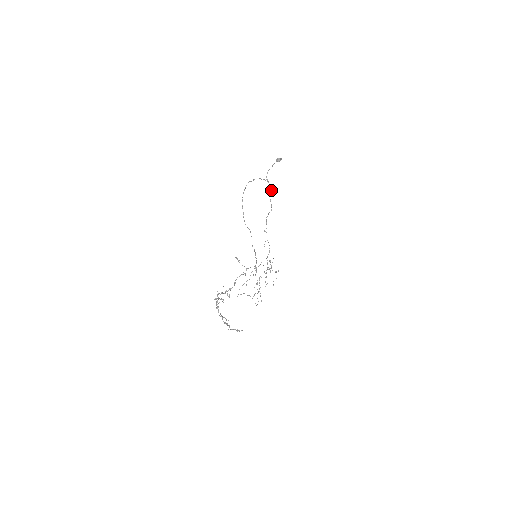
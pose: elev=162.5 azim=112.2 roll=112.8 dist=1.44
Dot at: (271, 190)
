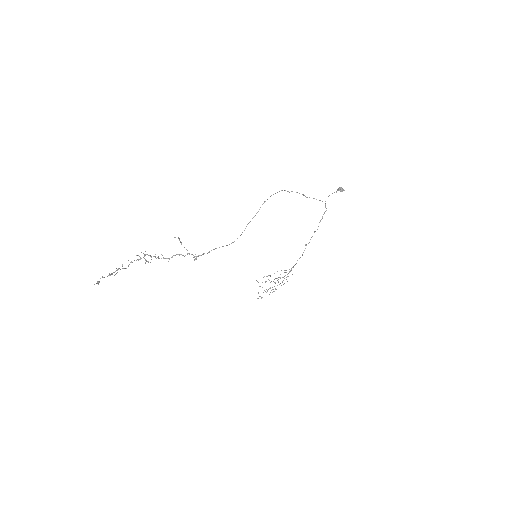
Dot at: occluded
